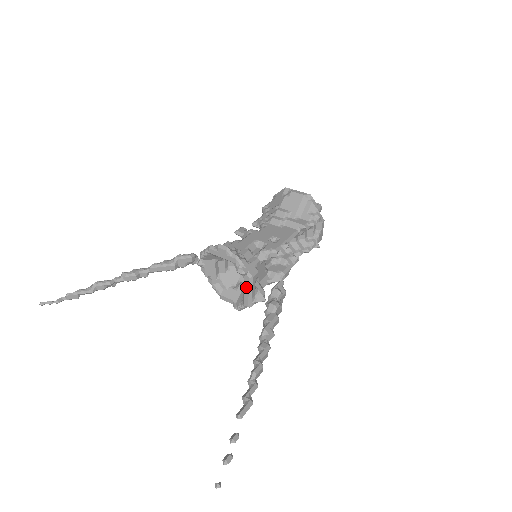
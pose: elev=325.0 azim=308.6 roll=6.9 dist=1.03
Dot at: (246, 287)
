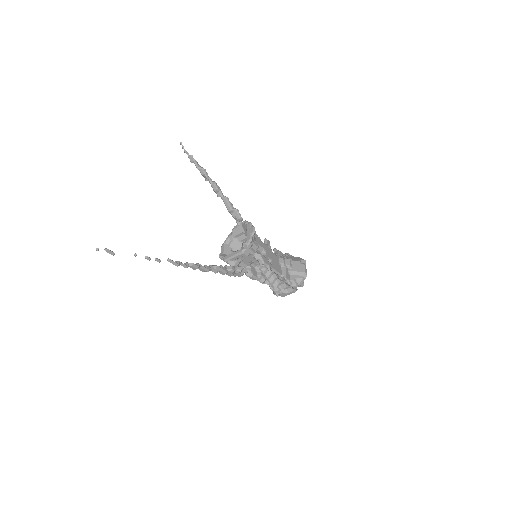
Dot at: (236, 252)
